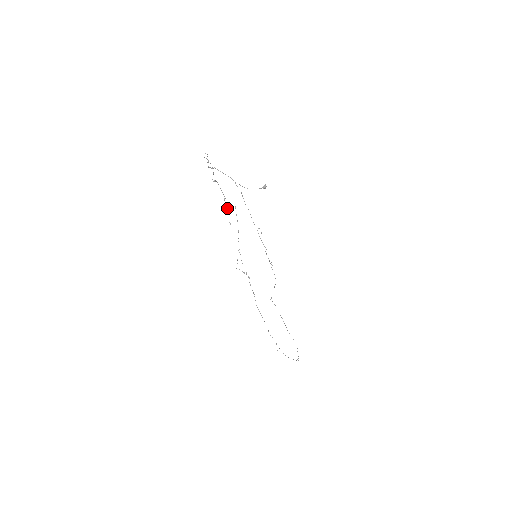
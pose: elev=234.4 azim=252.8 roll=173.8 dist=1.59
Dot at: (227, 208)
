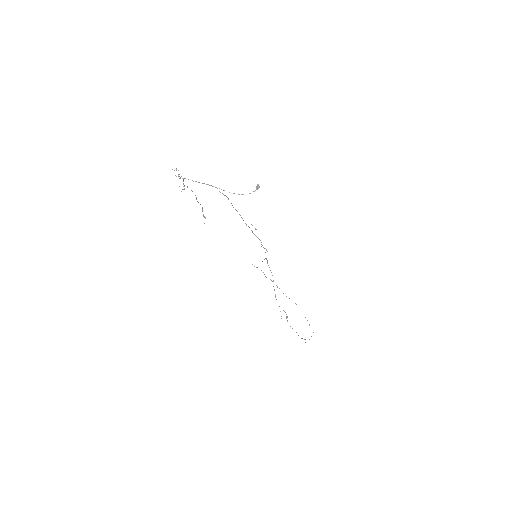
Dot at: occluded
